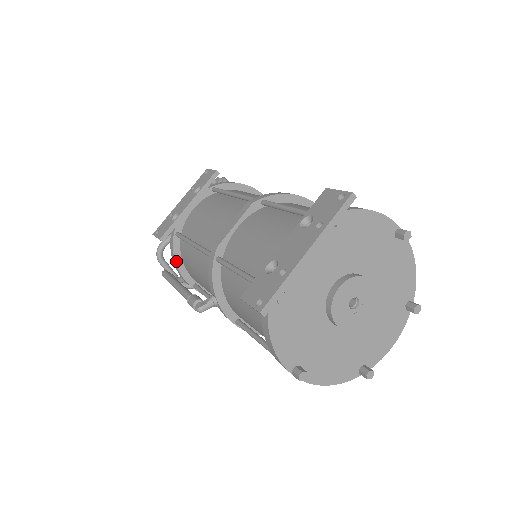
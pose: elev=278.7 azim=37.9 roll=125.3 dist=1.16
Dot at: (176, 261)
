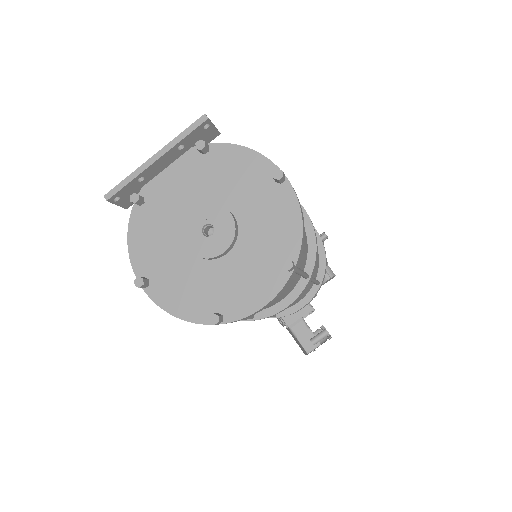
Dot at: occluded
